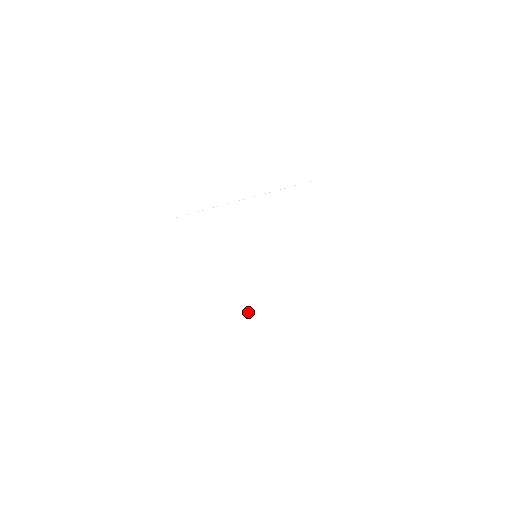
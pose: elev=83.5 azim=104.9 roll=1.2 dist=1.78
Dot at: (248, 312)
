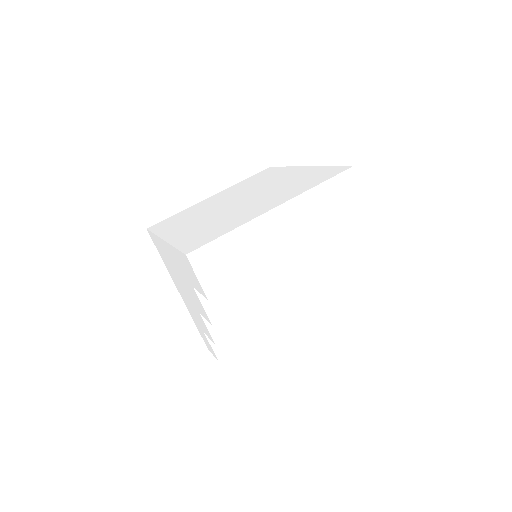
Dot at: (230, 213)
